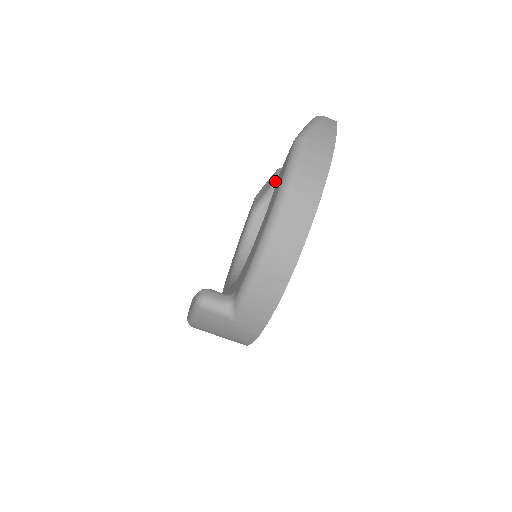
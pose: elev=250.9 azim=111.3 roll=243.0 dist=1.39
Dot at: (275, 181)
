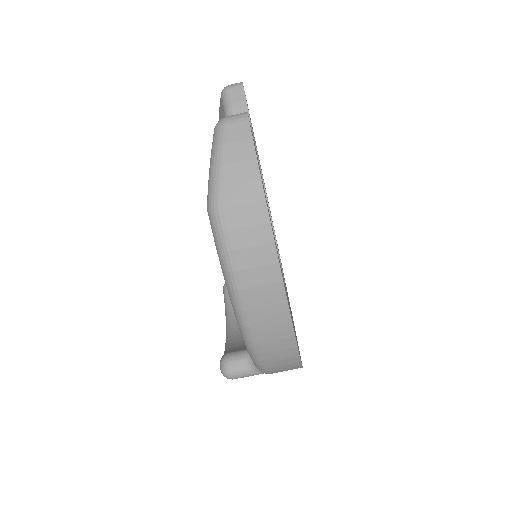
Dot at: occluded
